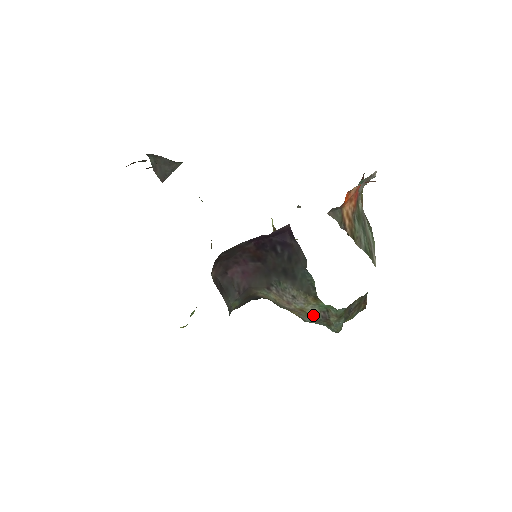
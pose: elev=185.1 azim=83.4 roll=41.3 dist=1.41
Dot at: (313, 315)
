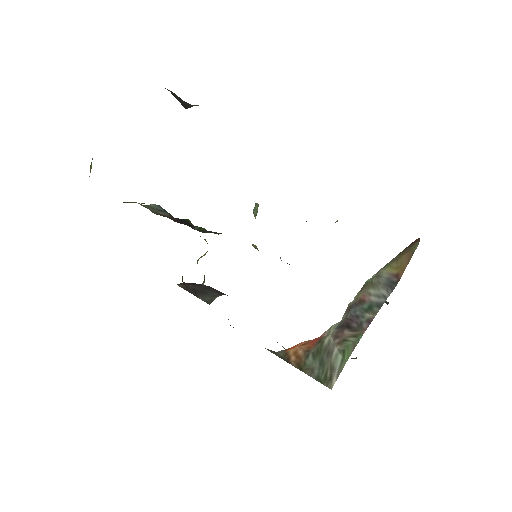
Dot at: occluded
